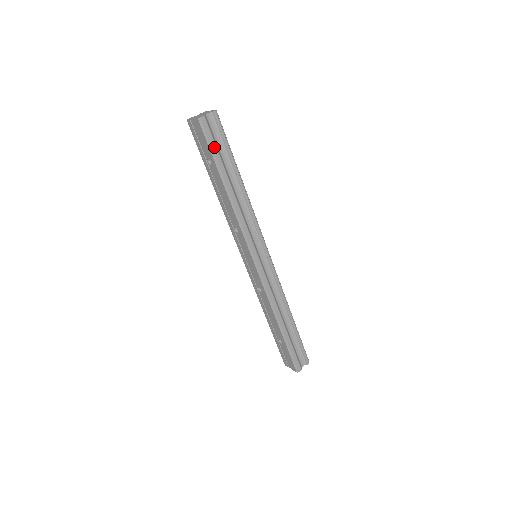
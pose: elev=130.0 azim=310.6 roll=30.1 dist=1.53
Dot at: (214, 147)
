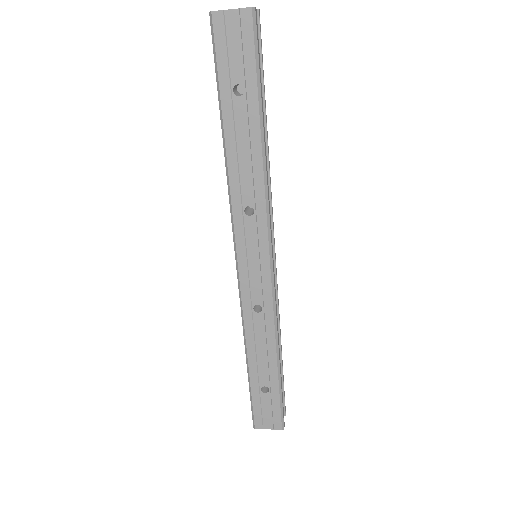
Dot at: (259, 64)
